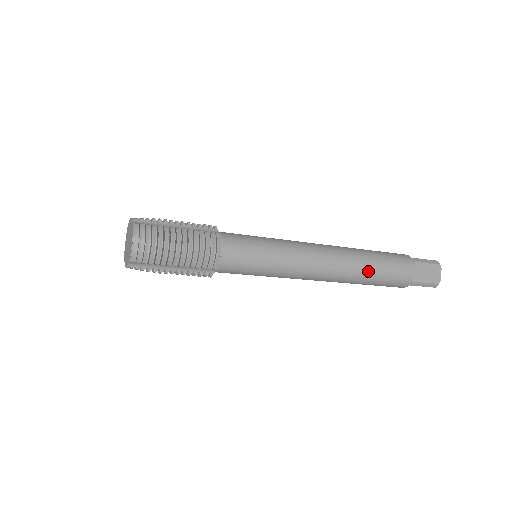
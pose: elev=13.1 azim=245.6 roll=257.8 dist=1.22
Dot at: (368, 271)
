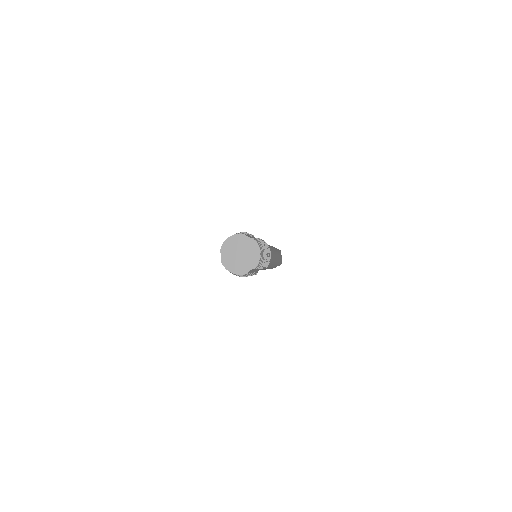
Dot at: (278, 259)
